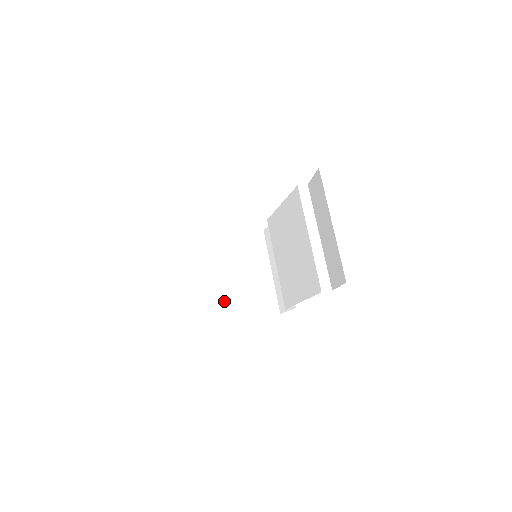
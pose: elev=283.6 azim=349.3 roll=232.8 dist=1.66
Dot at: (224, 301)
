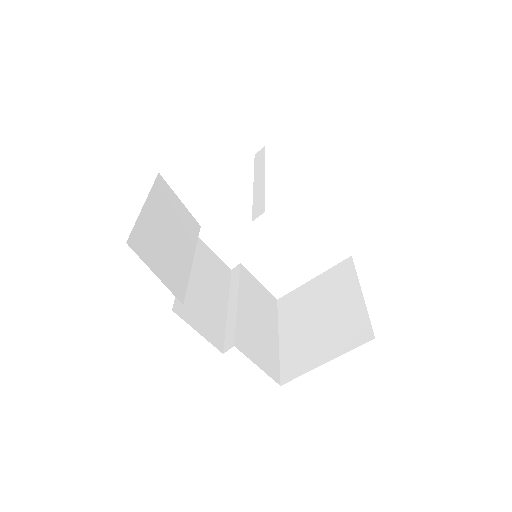
Dot at: (300, 351)
